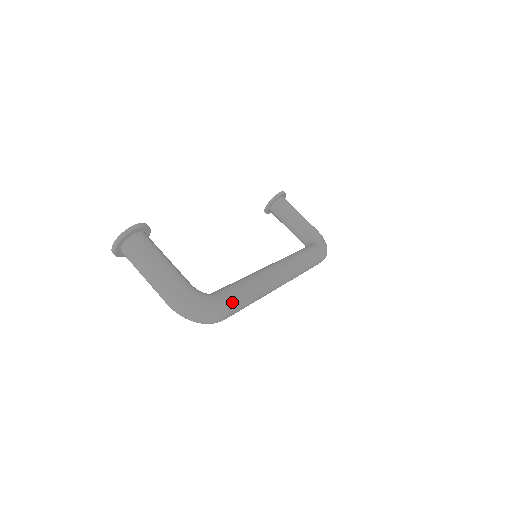
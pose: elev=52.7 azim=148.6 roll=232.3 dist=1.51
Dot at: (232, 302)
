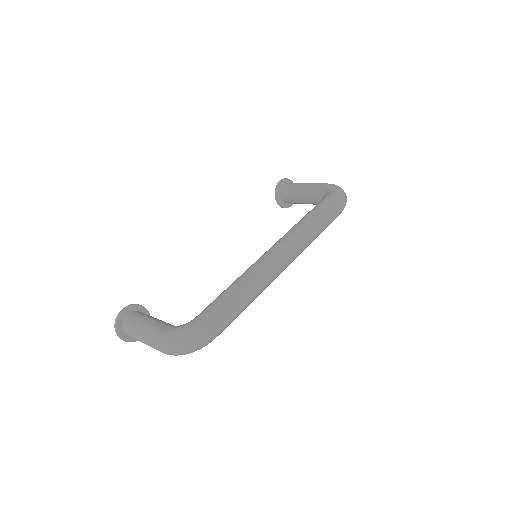
Dot at: (210, 315)
